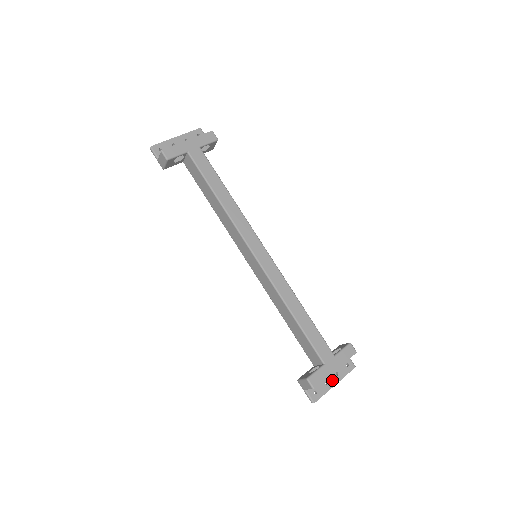
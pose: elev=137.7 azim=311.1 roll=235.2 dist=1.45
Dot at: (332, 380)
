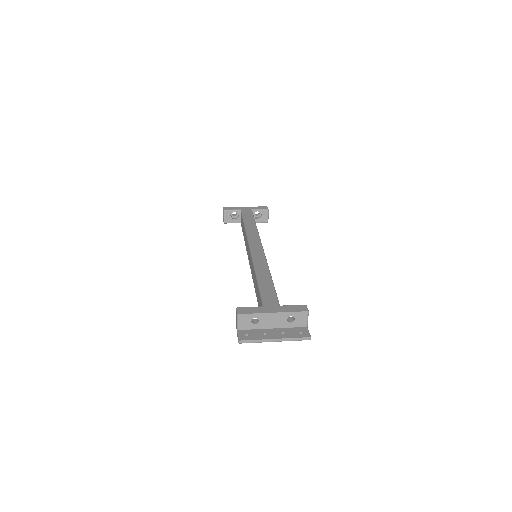
Dot at: (274, 335)
